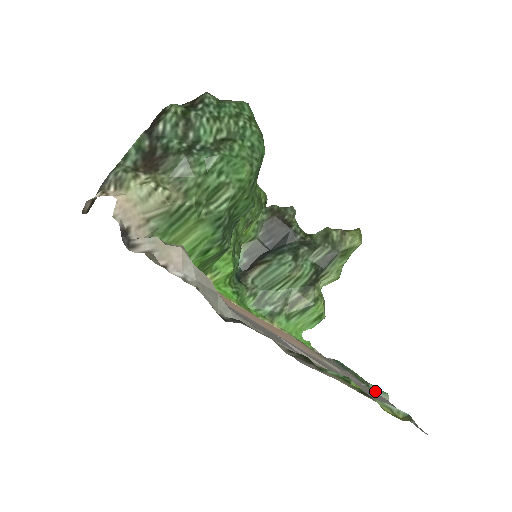
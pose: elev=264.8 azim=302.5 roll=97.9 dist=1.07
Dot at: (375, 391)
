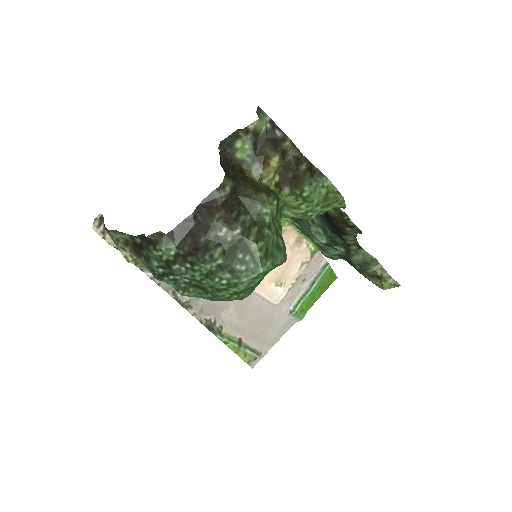
Dot at: (290, 318)
